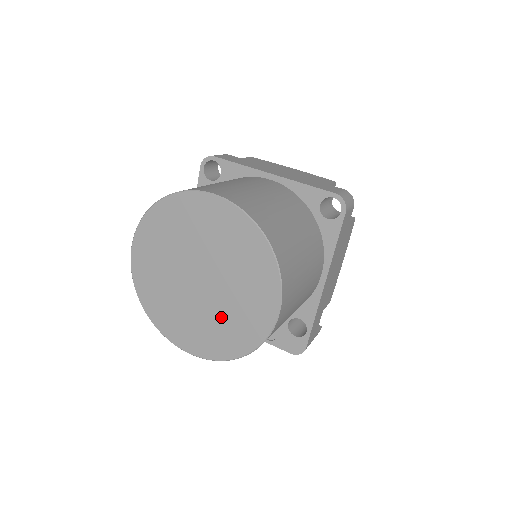
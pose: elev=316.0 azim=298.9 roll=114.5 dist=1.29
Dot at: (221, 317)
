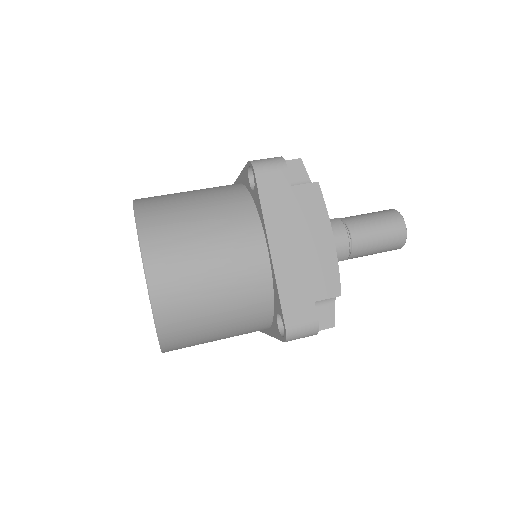
Dot at: occluded
